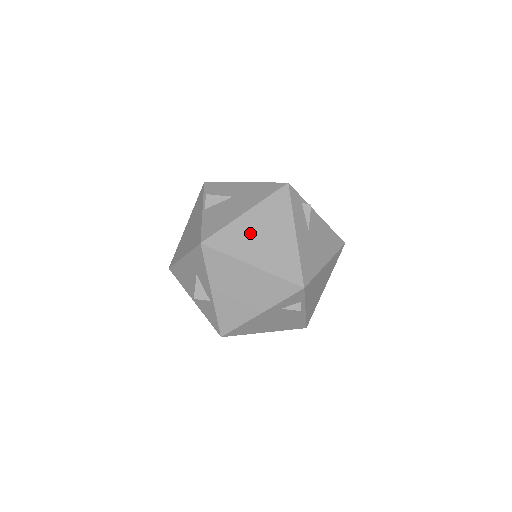
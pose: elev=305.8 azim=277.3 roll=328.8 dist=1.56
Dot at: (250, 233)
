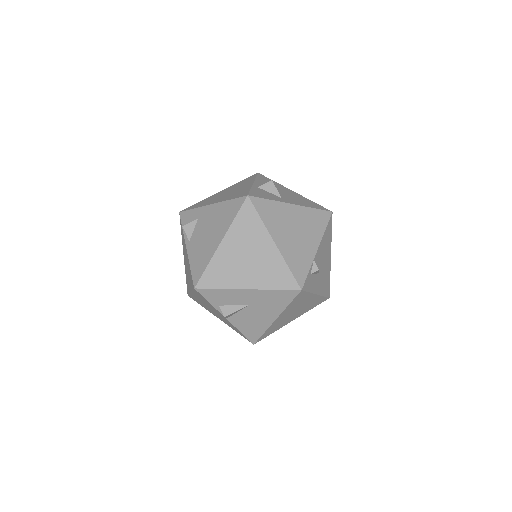
Dot at: (284, 319)
